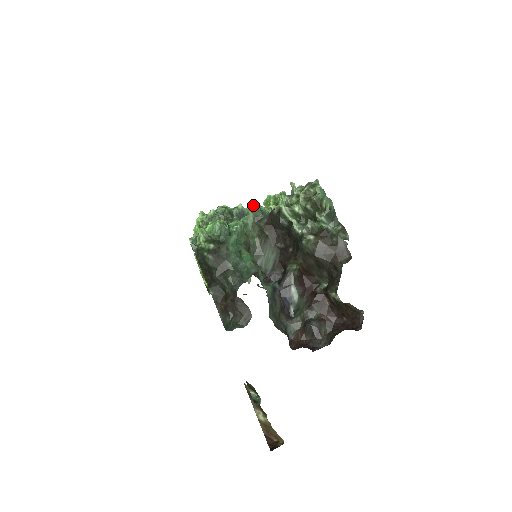
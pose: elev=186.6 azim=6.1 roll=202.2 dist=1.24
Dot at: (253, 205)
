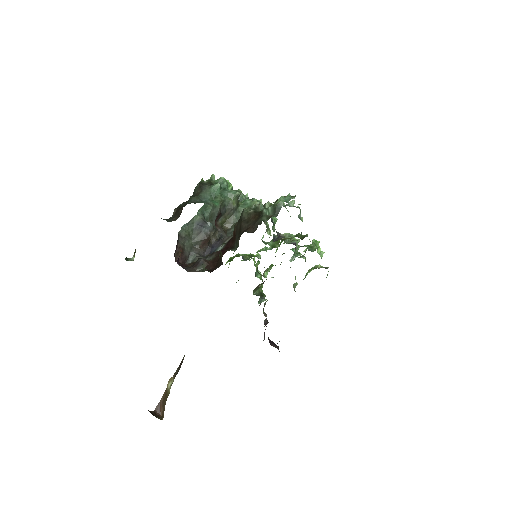
Dot at: occluded
